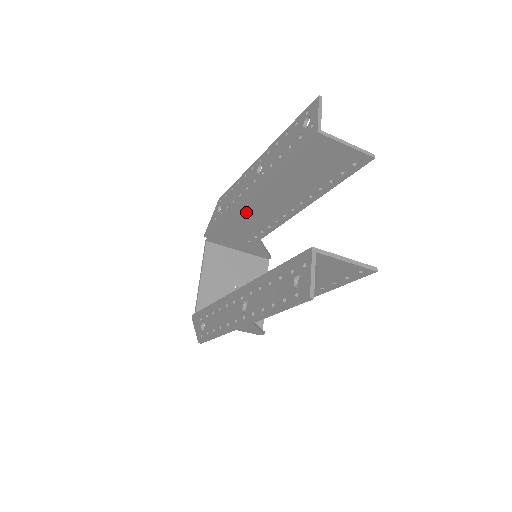
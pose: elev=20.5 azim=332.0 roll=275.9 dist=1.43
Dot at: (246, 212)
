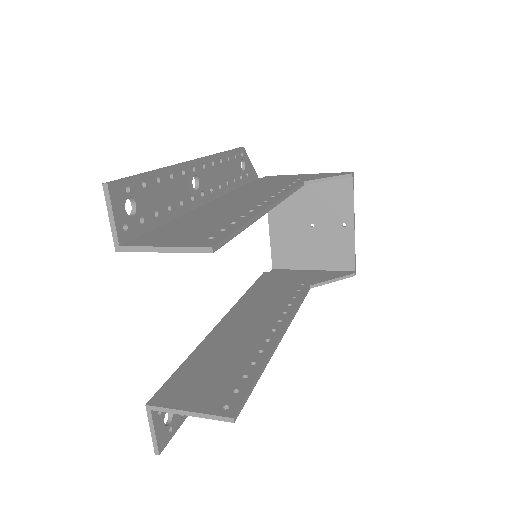
Dot at: occluded
